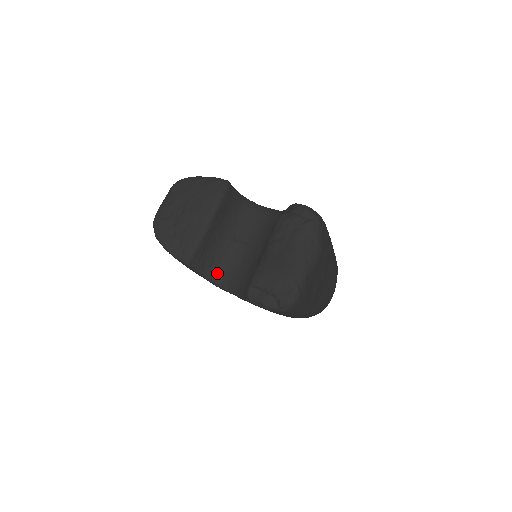
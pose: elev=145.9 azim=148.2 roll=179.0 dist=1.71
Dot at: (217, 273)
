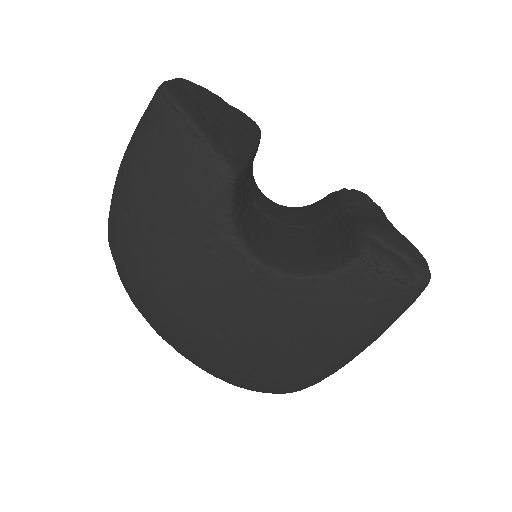
Dot at: (246, 232)
